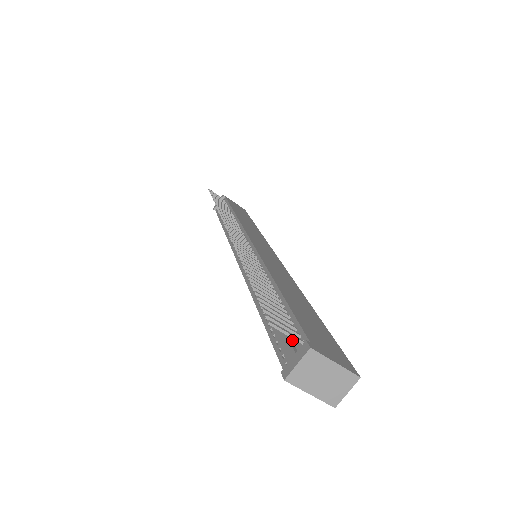
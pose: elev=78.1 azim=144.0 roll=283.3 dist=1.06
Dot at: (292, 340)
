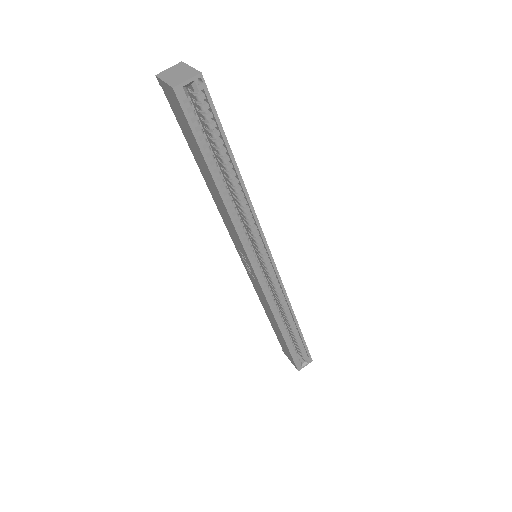
Dot at: occluded
